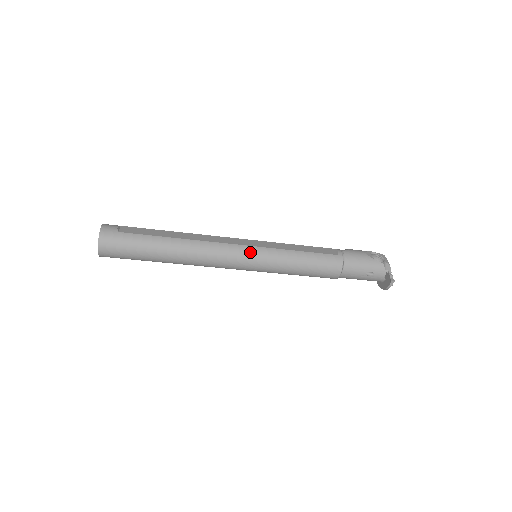
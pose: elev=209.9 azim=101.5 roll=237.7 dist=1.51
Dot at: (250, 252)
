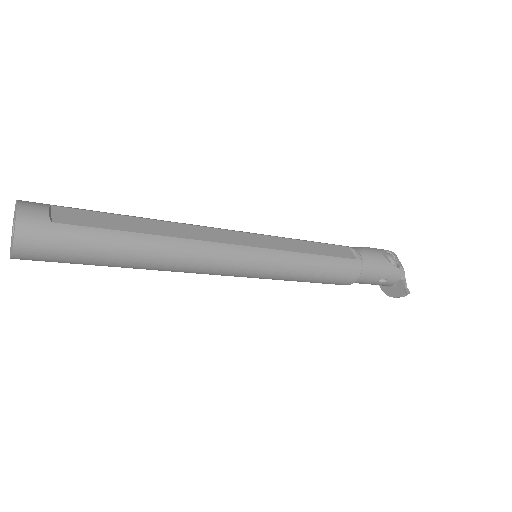
Dot at: (256, 257)
